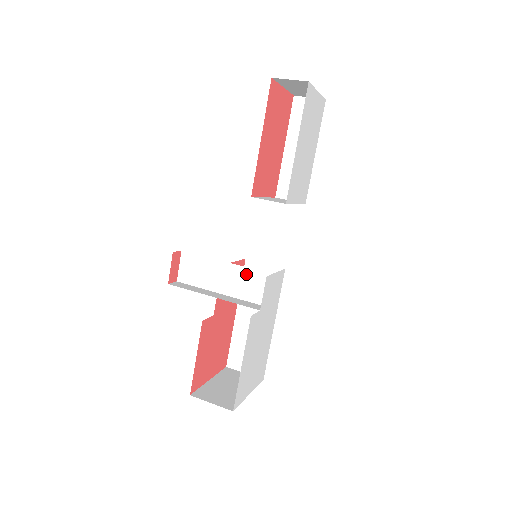
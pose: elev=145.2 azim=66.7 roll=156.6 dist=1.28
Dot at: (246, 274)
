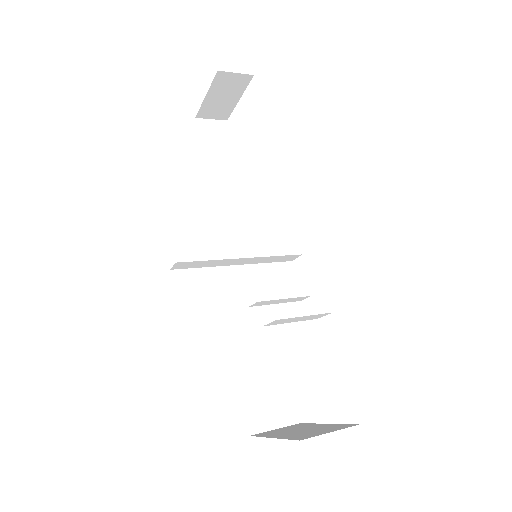
Dot at: (265, 271)
